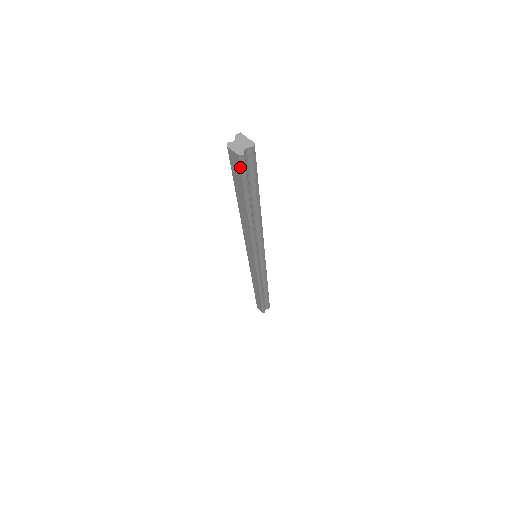
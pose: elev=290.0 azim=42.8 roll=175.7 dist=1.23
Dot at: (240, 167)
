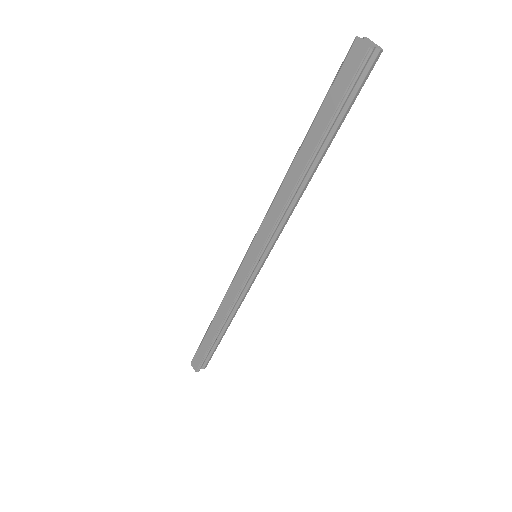
Dot at: (356, 69)
